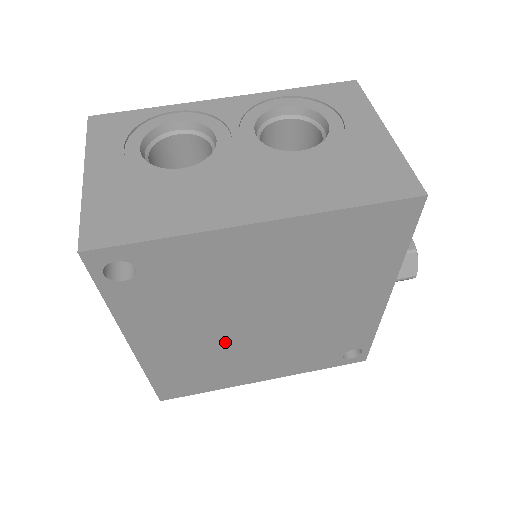
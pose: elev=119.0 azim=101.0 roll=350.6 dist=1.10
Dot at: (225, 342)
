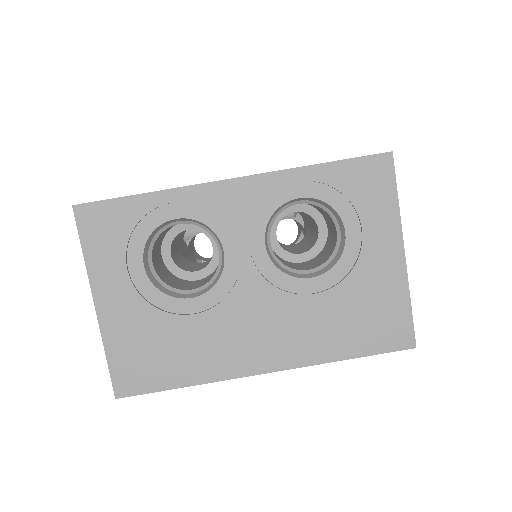
Dot at: occluded
